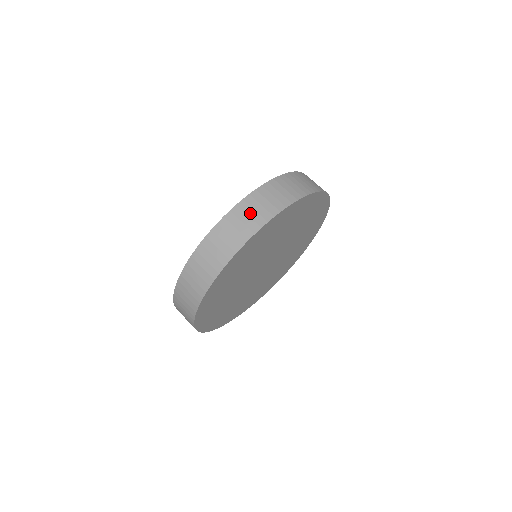
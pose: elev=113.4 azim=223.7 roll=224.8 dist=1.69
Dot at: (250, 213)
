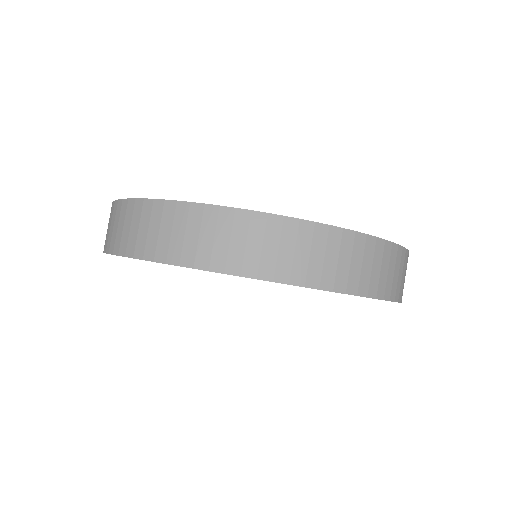
Dot at: (133, 225)
